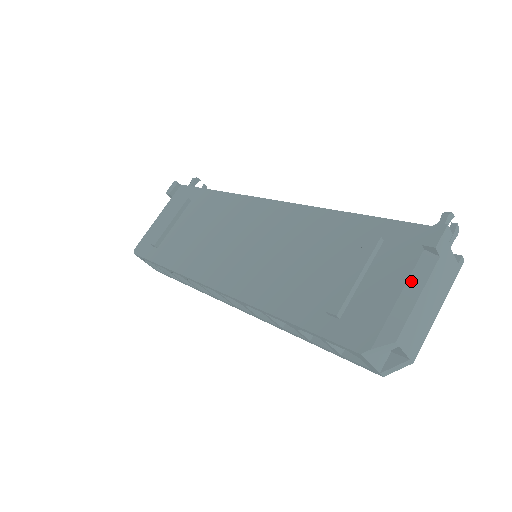
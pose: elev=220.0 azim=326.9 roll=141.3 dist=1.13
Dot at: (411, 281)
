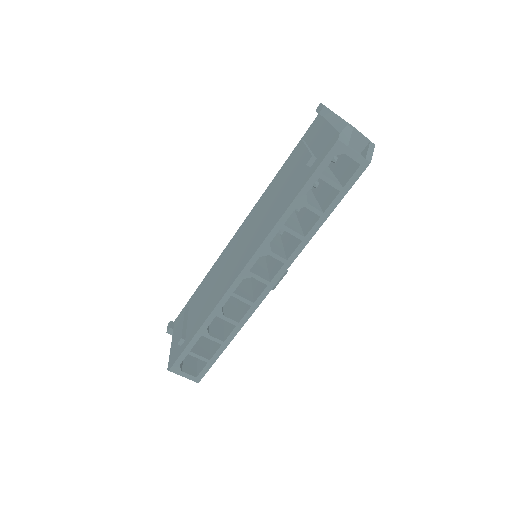
Dot at: (329, 120)
